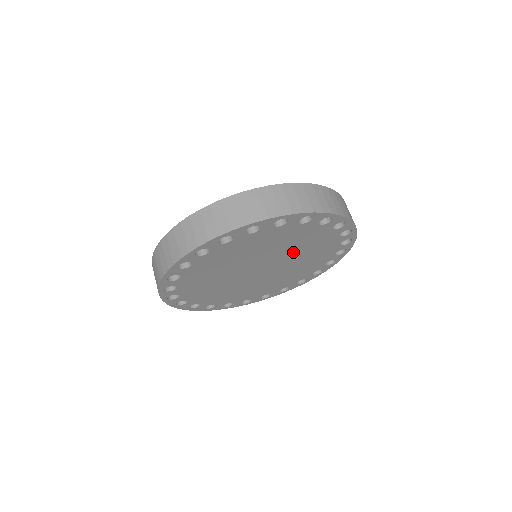
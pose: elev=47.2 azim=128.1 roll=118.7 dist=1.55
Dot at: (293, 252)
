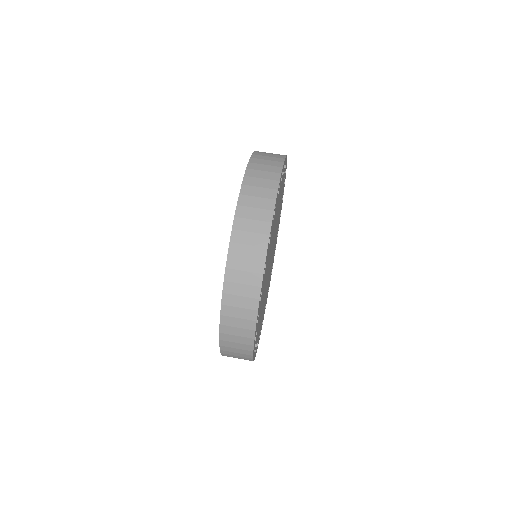
Dot at: (274, 231)
